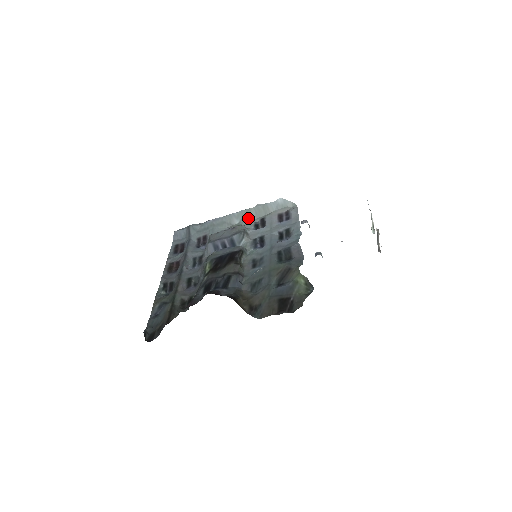
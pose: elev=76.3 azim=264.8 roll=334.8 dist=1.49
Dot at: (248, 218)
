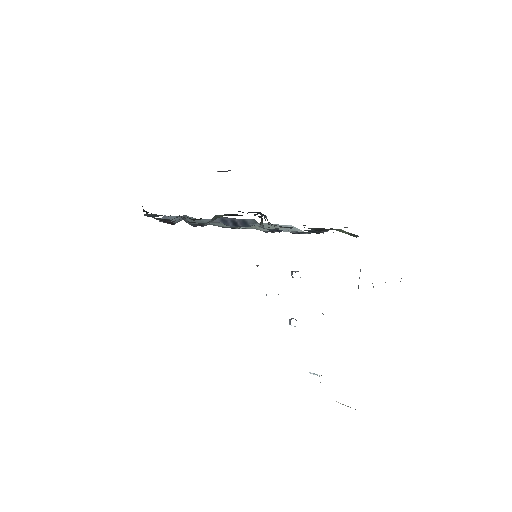
Dot at: (254, 227)
